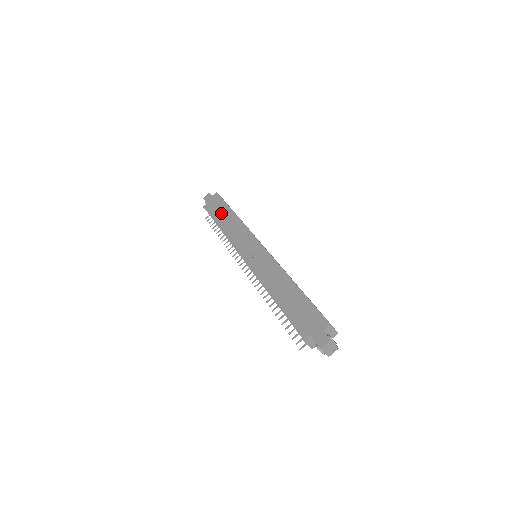
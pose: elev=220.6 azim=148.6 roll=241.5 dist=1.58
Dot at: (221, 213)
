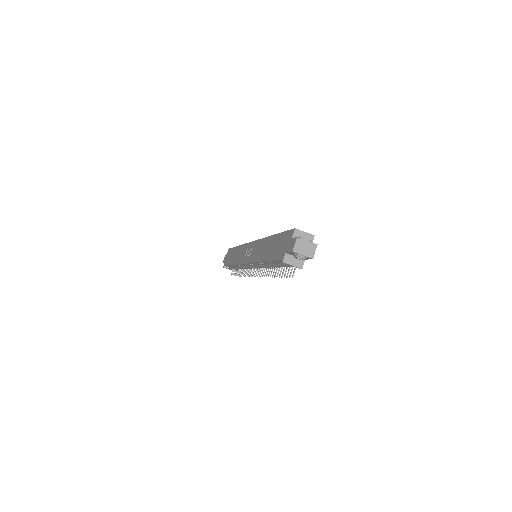
Dot at: (231, 256)
